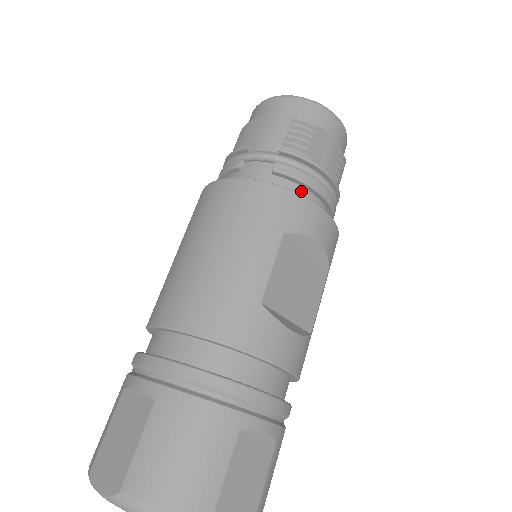
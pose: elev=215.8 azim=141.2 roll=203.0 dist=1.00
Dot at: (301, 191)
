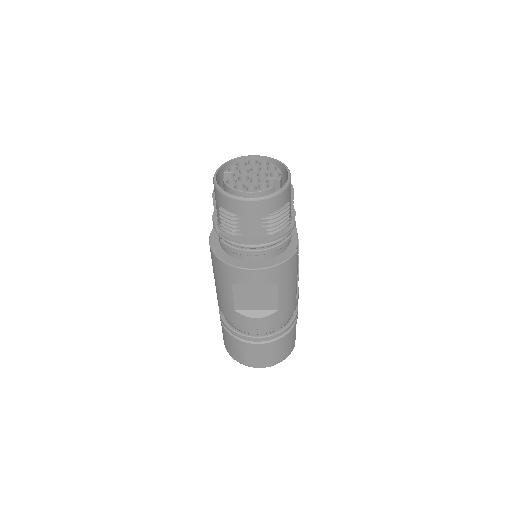
Dot at: occluded
